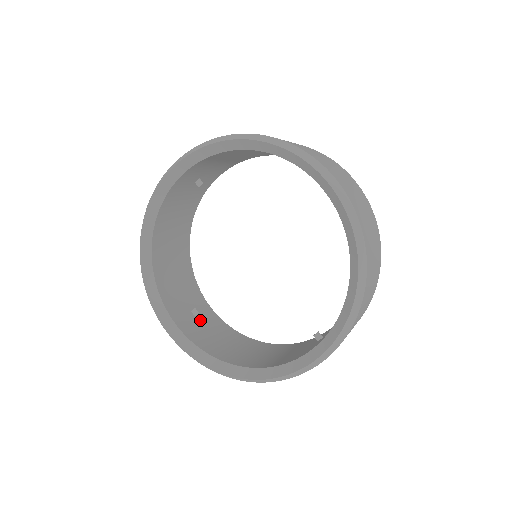
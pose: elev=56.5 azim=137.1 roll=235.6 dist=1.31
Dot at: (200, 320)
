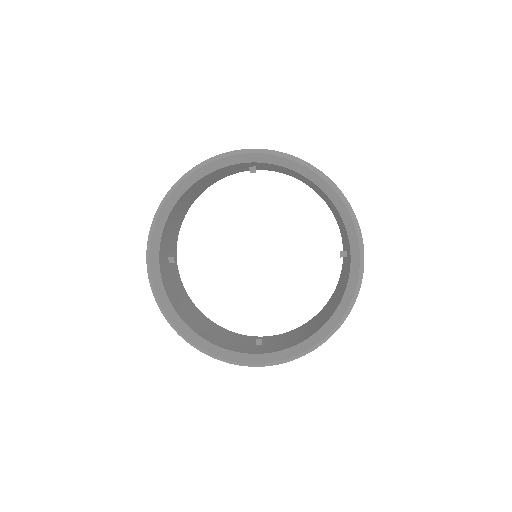
Dot at: (170, 268)
